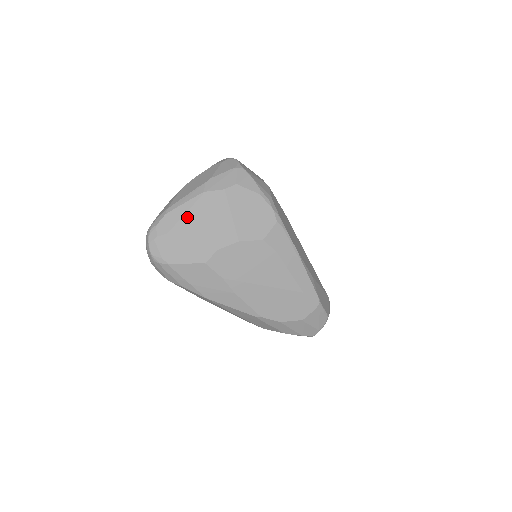
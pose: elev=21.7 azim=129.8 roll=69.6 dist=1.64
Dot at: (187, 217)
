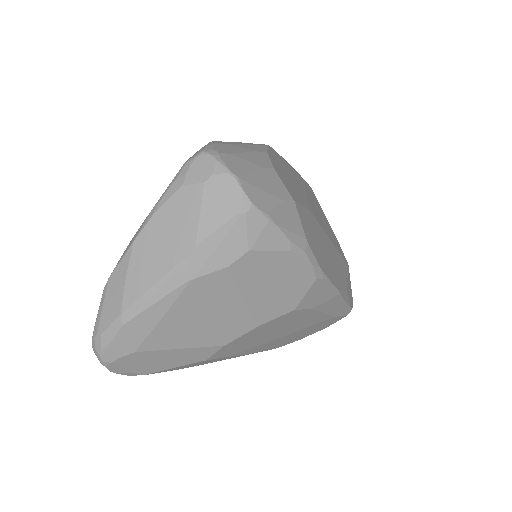
Dot at: (165, 323)
